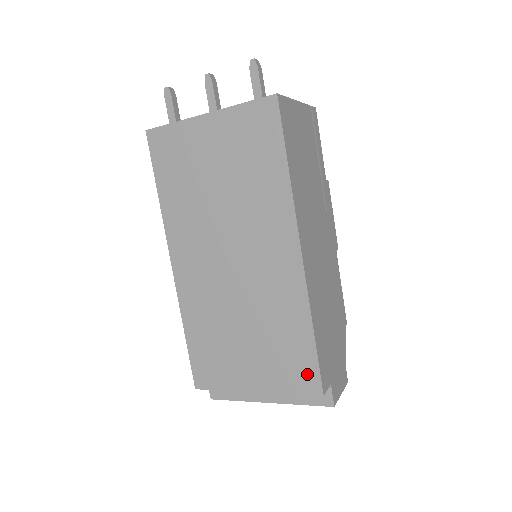
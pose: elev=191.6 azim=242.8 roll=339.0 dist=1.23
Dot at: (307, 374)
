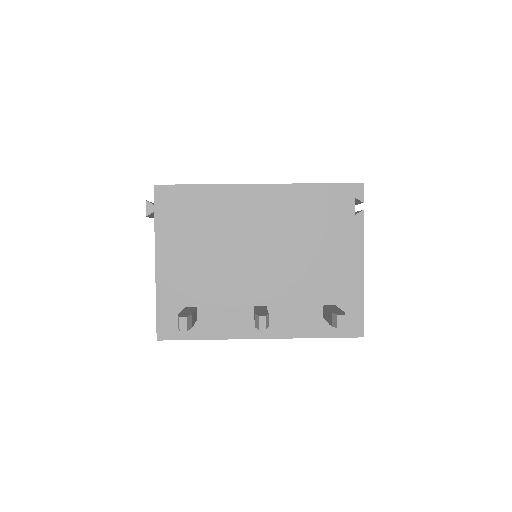
Dot at: occluded
